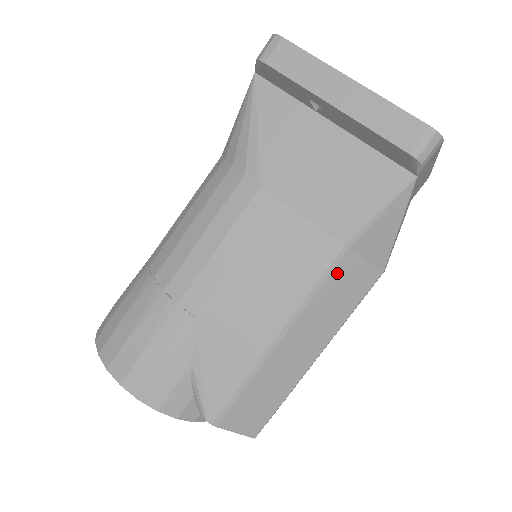
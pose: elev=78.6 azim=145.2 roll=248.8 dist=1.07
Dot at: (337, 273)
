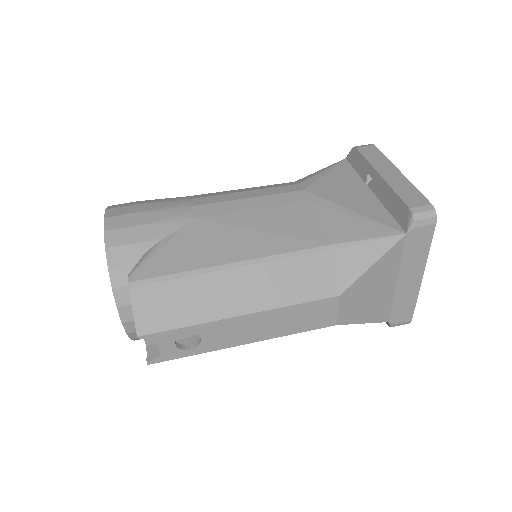
Dot at: (309, 259)
